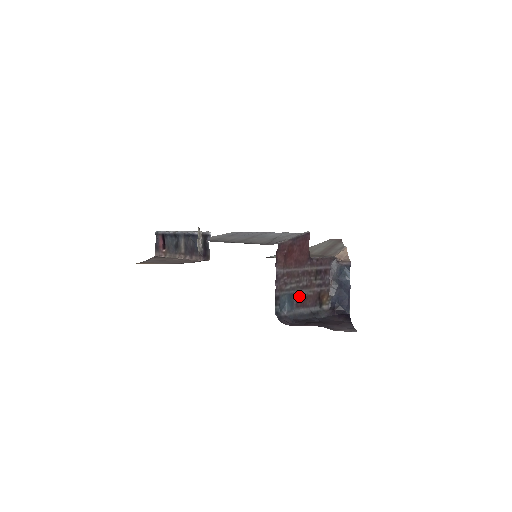
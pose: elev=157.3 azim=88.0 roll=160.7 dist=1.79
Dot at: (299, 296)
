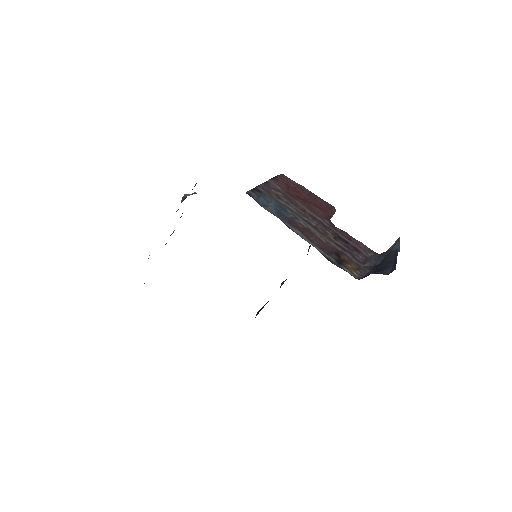
Dot at: (298, 221)
